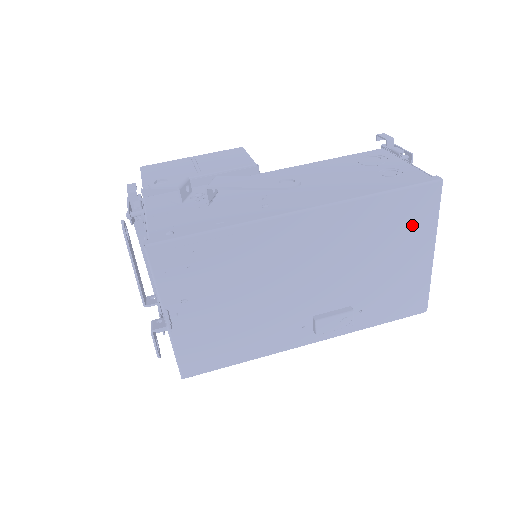
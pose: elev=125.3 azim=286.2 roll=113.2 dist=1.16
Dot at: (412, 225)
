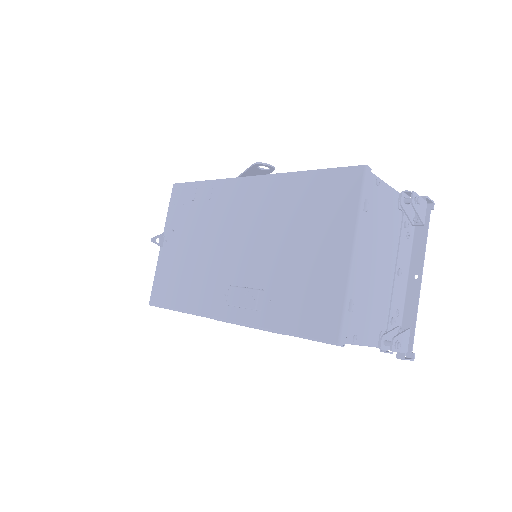
Dot at: (331, 210)
